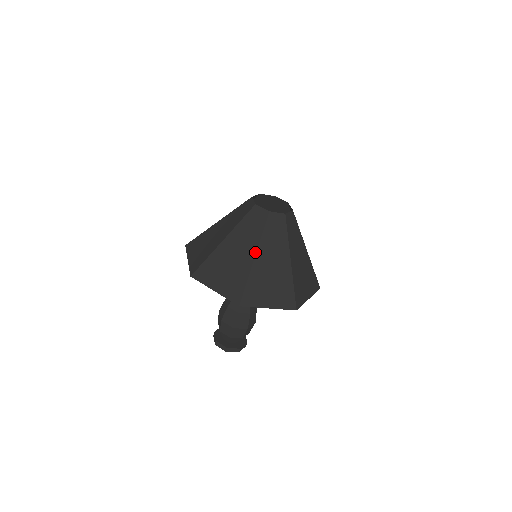
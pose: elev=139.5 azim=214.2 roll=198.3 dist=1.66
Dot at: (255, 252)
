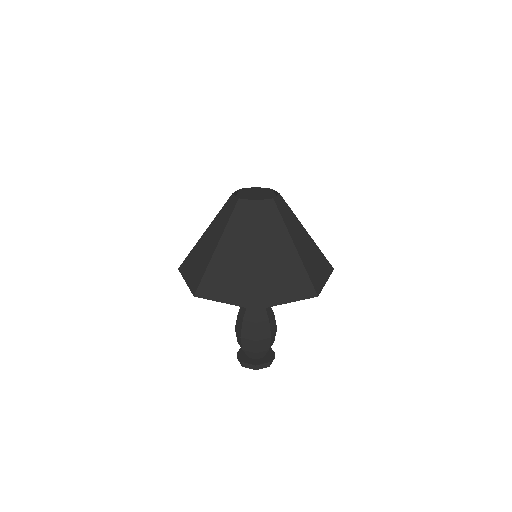
Dot at: (292, 242)
